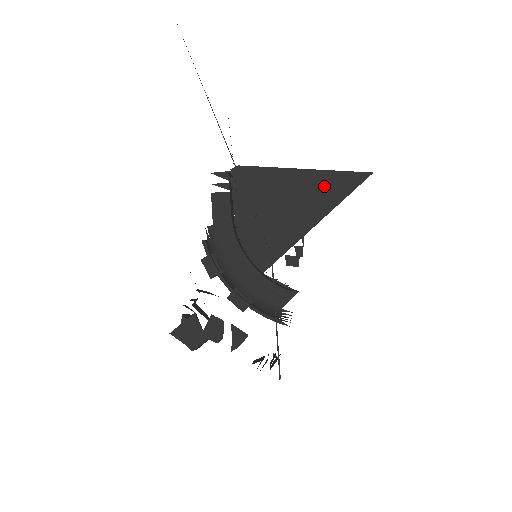
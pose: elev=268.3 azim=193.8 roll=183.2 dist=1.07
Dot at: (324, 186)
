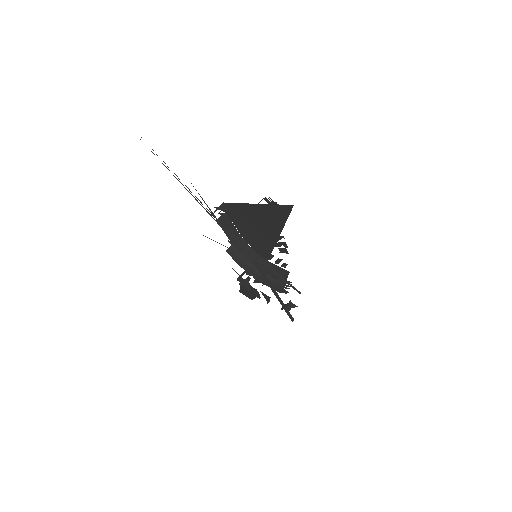
Dot at: (271, 214)
